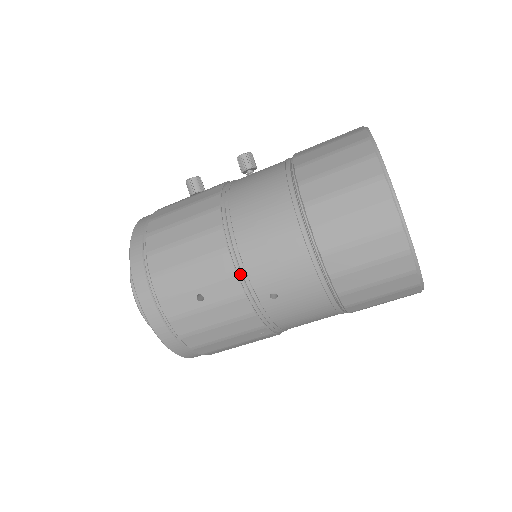
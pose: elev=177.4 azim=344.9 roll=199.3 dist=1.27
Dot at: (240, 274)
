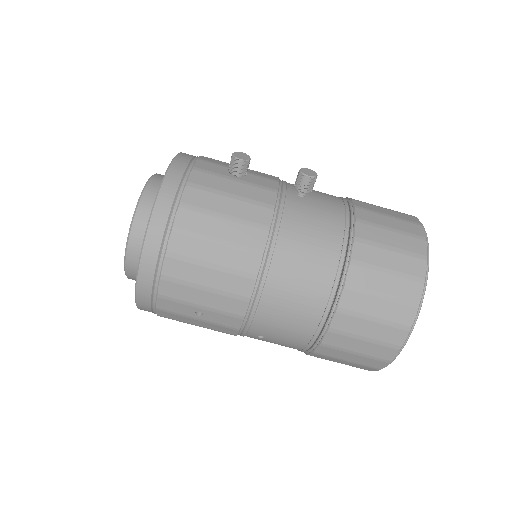
Dot at: (247, 319)
